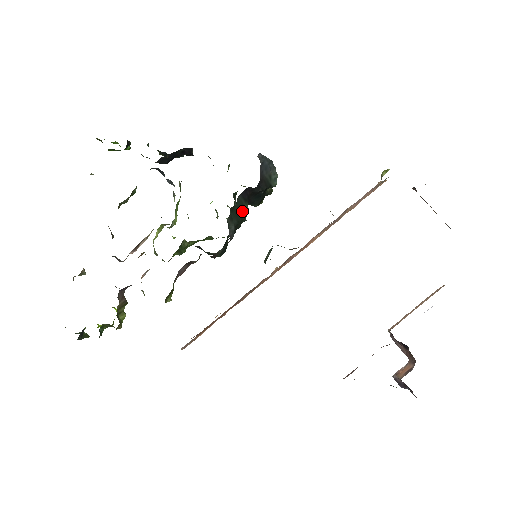
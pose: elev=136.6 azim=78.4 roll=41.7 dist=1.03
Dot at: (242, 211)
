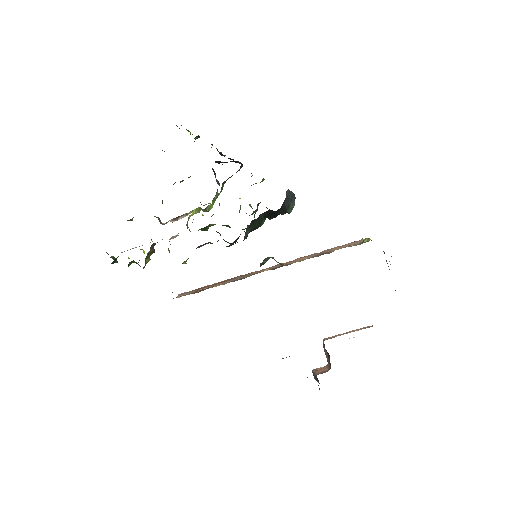
Dot at: (259, 223)
